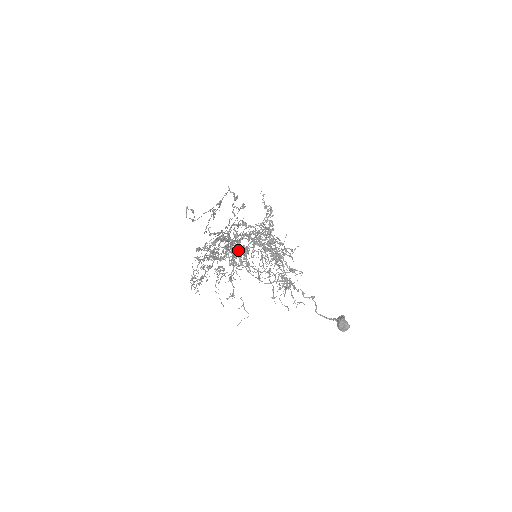
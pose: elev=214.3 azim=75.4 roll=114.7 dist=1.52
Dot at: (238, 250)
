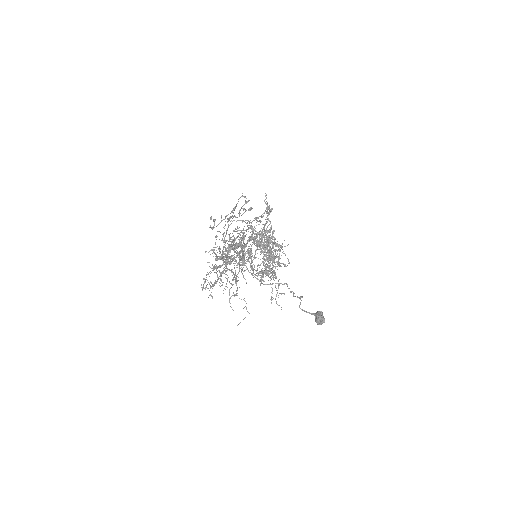
Dot at: (229, 238)
